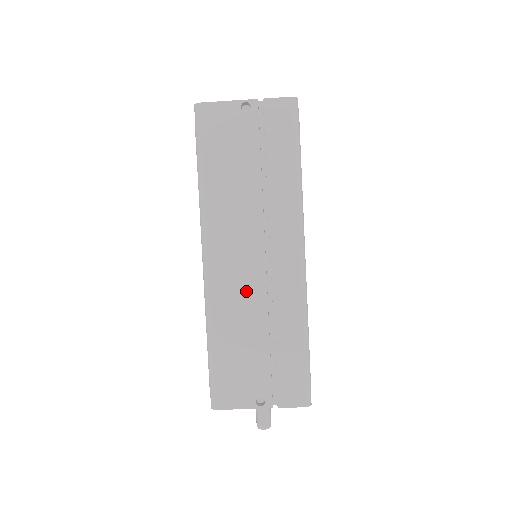
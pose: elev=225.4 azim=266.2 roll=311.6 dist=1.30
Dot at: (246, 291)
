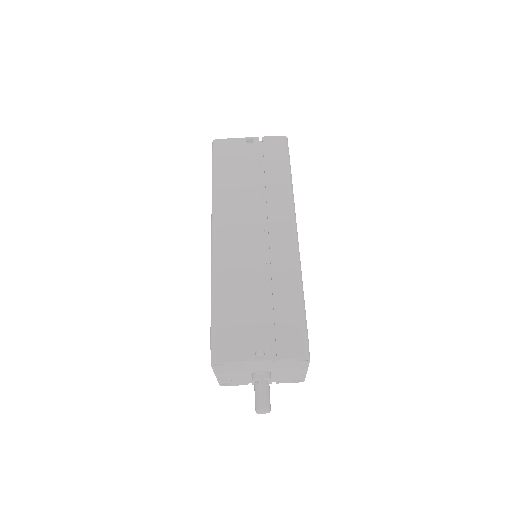
Dot at: (248, 258)
